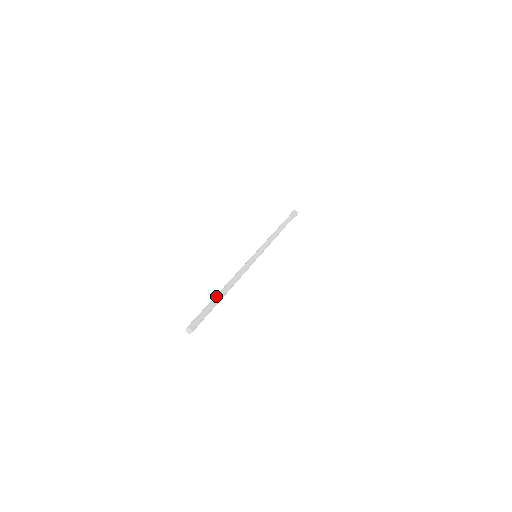
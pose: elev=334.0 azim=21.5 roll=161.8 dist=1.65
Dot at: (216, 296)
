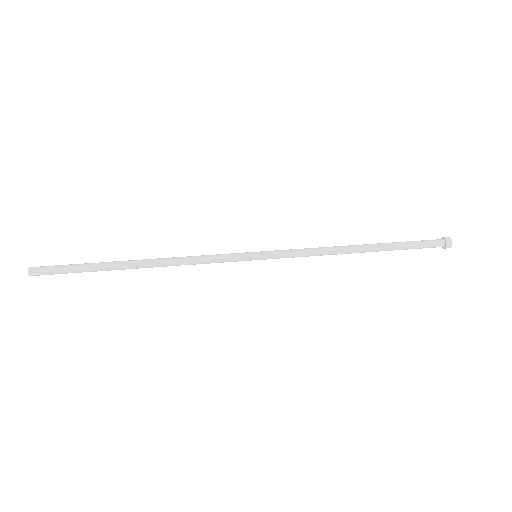
Dot at: (112, 264)
